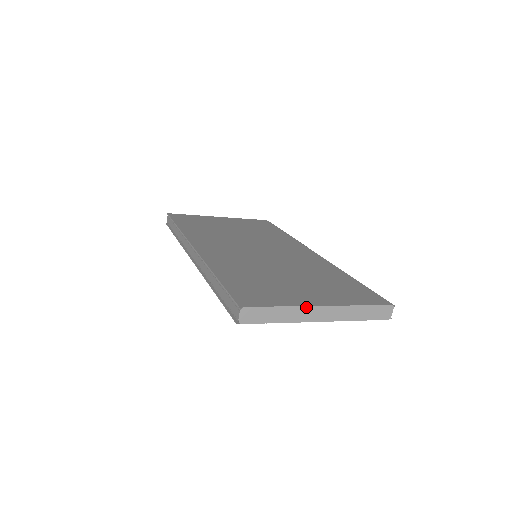
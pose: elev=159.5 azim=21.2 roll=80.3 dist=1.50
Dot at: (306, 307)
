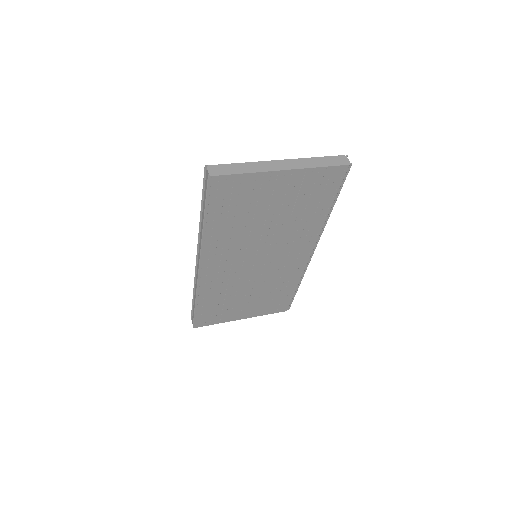
Dot at: (264, 162)
